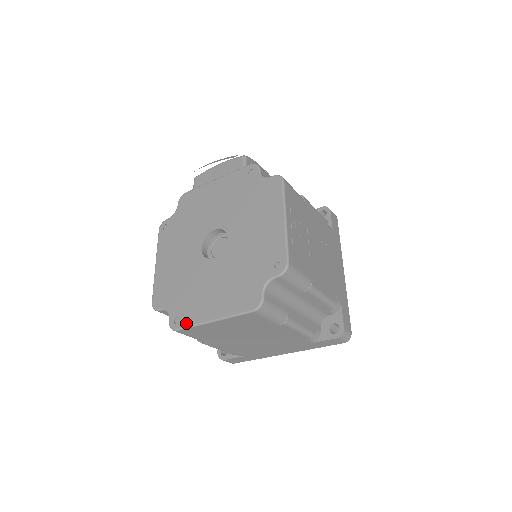
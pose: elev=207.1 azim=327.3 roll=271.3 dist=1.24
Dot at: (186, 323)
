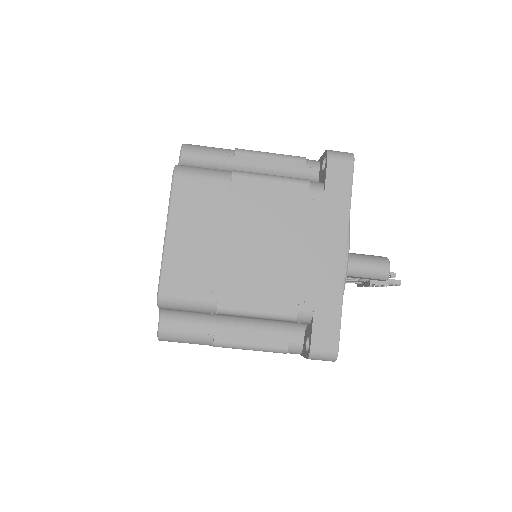
Dot at: (160, 276)
